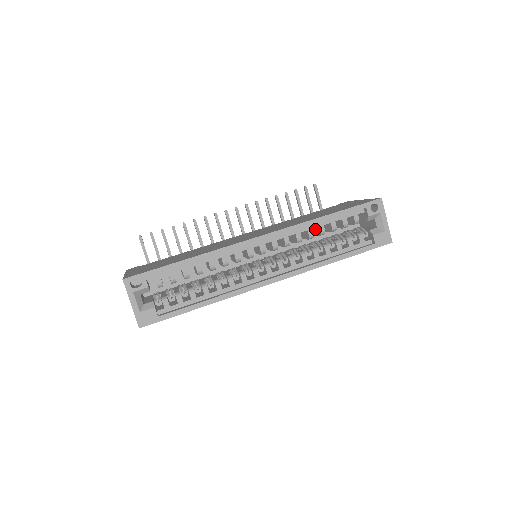
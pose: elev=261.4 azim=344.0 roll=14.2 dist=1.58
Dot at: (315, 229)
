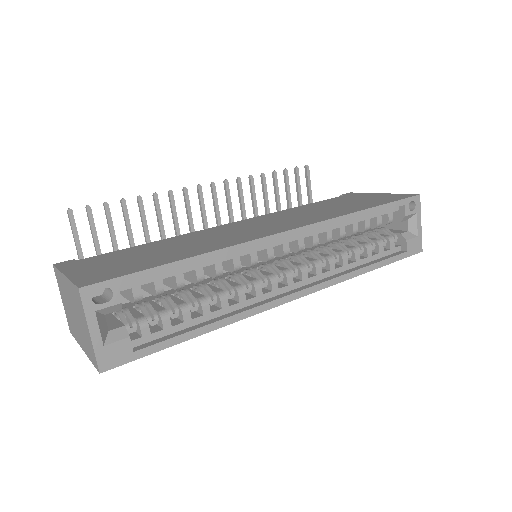
Dot at: occluded
